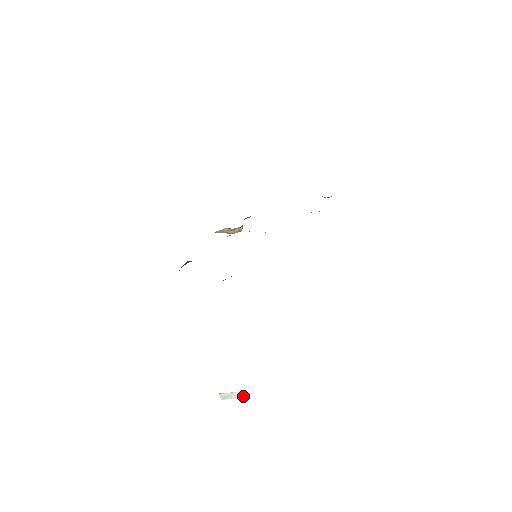
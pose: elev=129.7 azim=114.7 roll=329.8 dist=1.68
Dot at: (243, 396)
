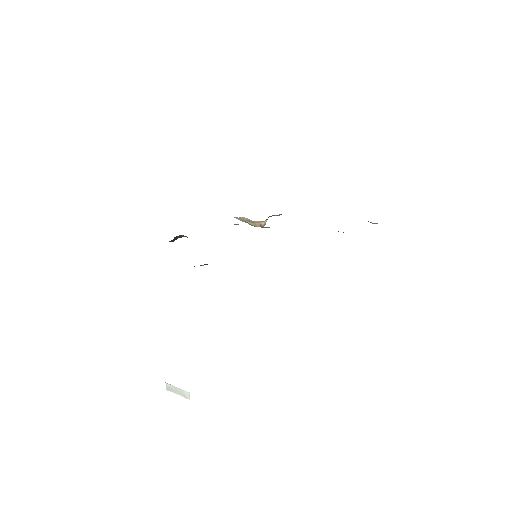
Dot at: (186, 396)
